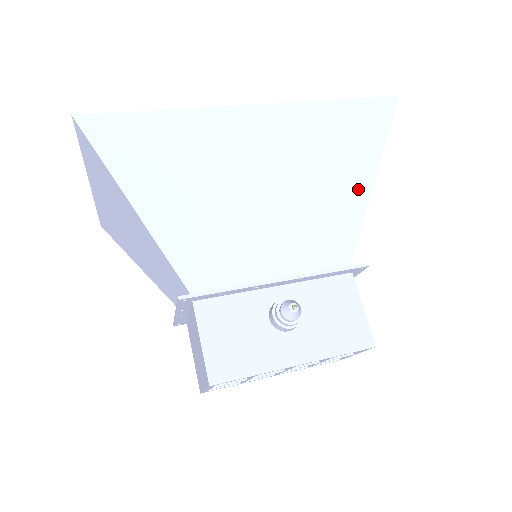
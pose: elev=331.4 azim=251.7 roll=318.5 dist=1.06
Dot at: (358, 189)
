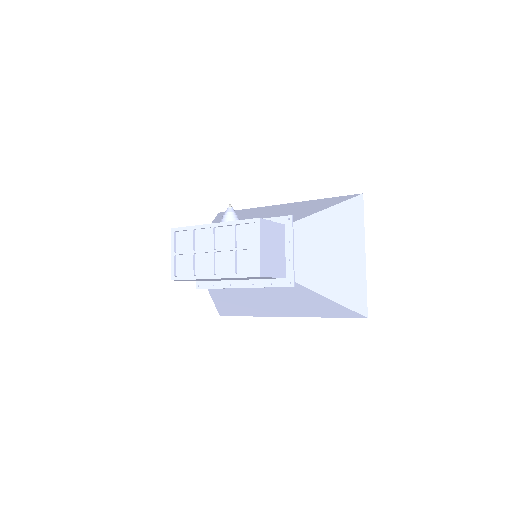
Dot at: (315, 211)
